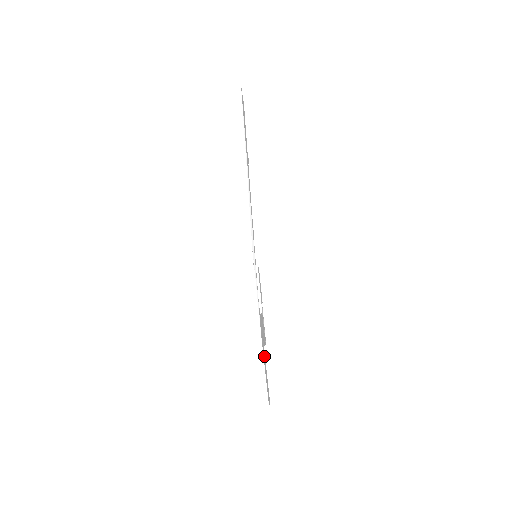
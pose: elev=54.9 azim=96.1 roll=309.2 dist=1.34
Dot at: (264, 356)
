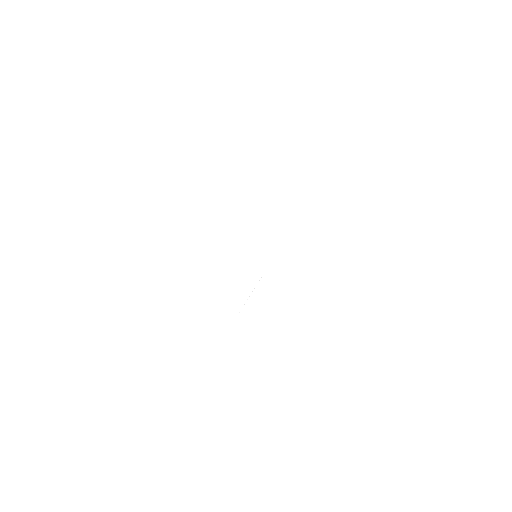
Dot at: occluded
